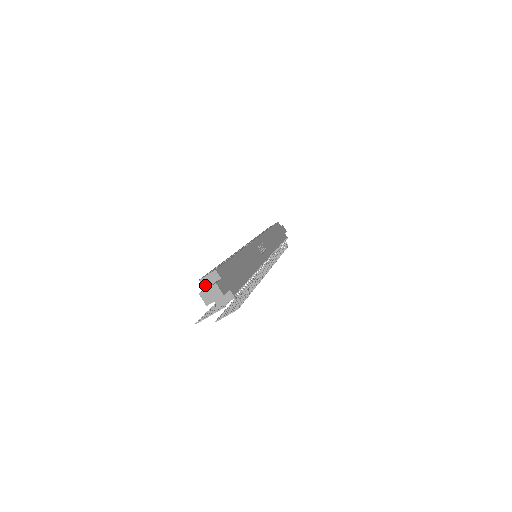
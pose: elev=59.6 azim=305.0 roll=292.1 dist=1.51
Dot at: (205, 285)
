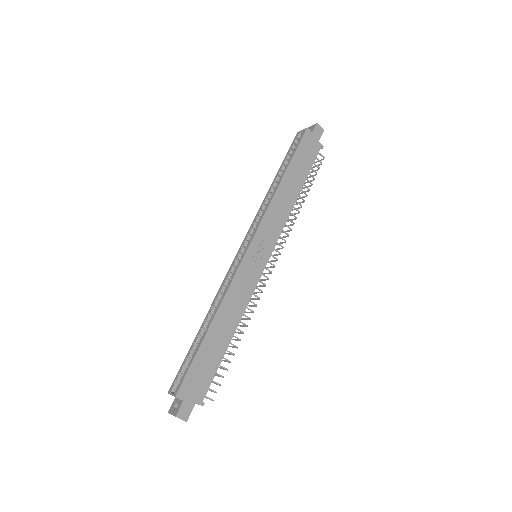
Dot at: occluded
